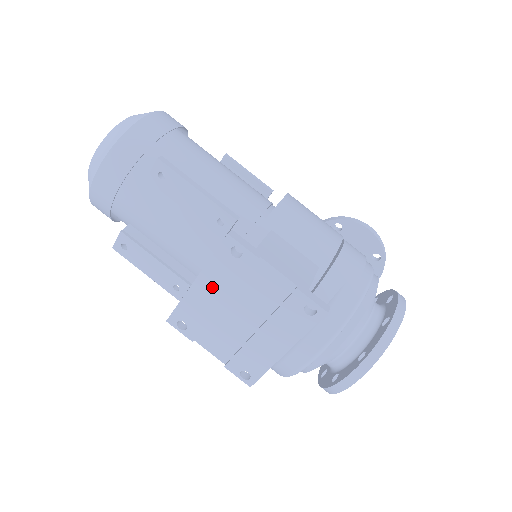
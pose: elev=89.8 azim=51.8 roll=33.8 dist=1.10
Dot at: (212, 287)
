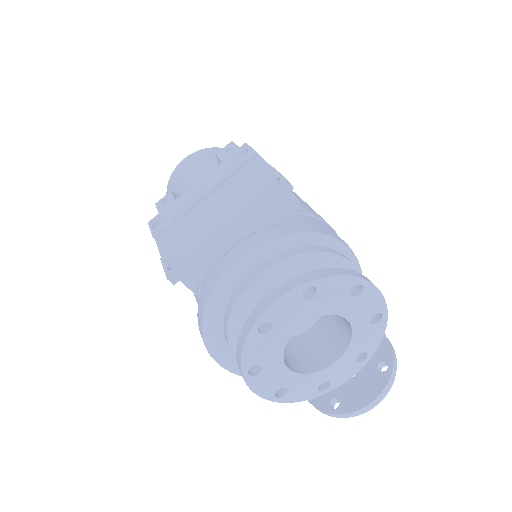
Dot at: (207, 184)
